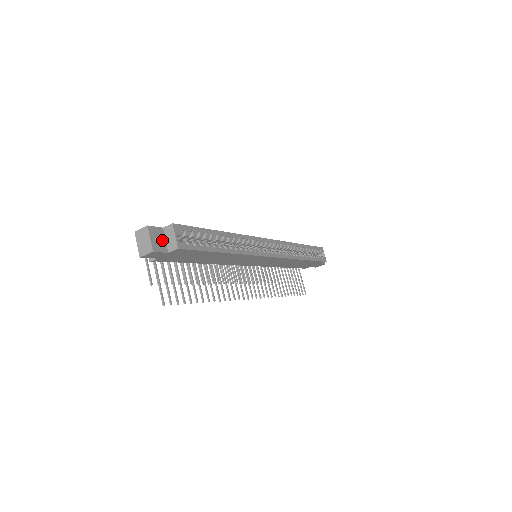
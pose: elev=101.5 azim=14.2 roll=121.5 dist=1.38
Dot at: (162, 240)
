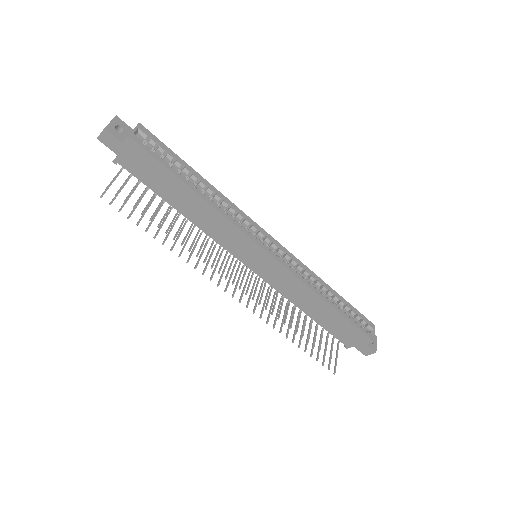
Dot at: (124, 133)
